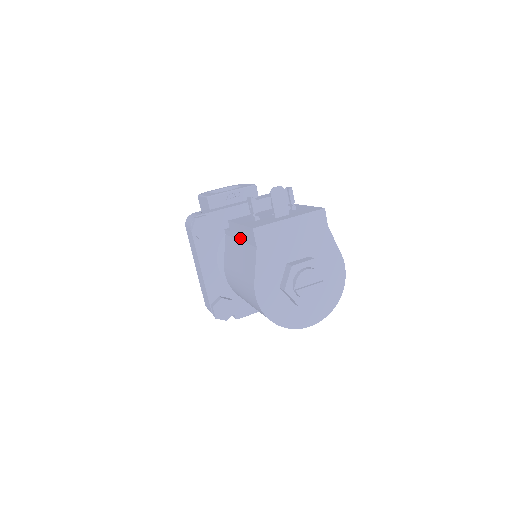
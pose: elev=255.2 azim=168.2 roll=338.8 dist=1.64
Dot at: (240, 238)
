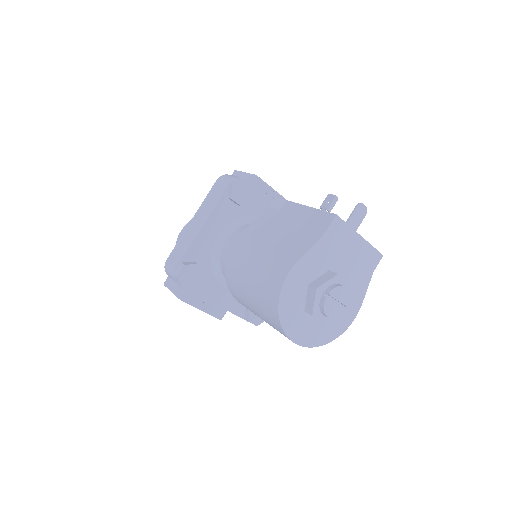
Dot at: (296, 219)
